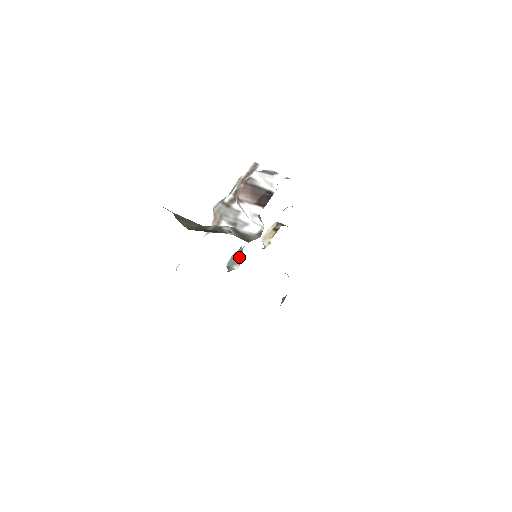
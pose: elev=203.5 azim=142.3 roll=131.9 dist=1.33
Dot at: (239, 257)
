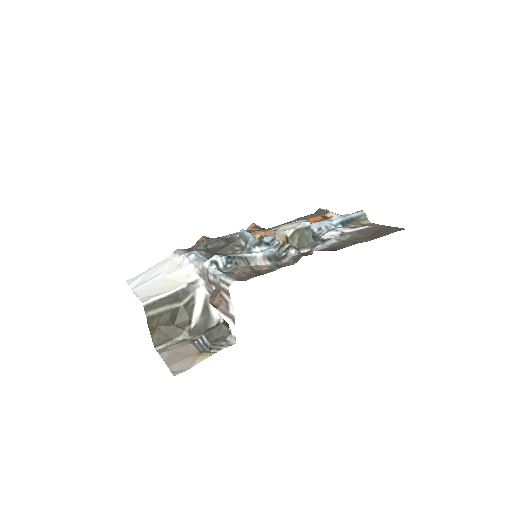
Dot at: (246, 242)
